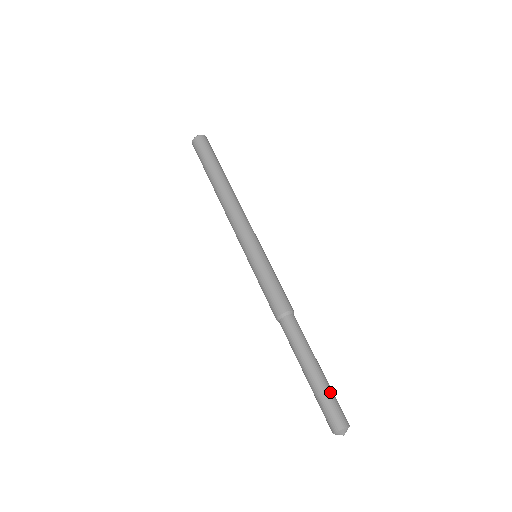
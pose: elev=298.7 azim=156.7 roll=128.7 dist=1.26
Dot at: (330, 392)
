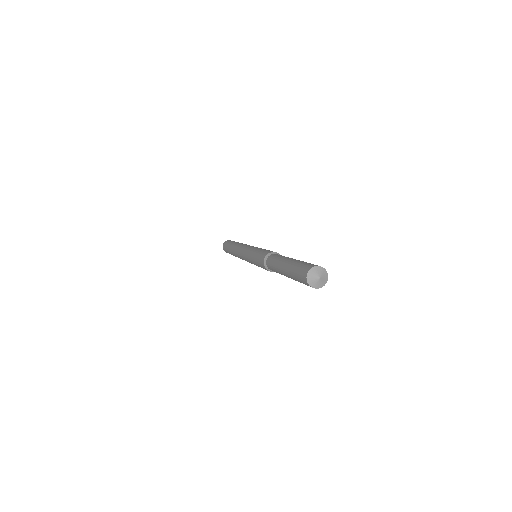
Dot at: (302, 262)
